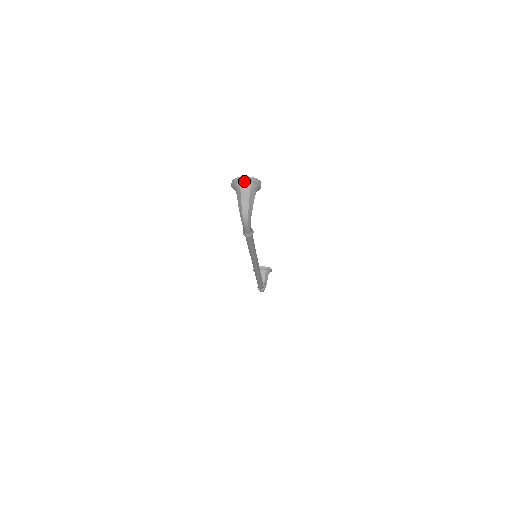
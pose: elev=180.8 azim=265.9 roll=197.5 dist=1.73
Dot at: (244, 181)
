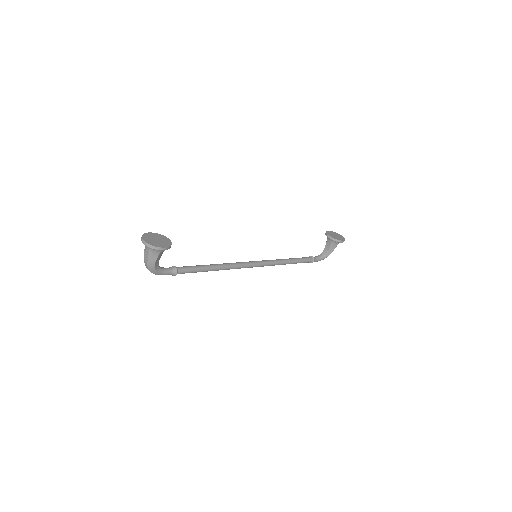
Dot at: (144, 243)
